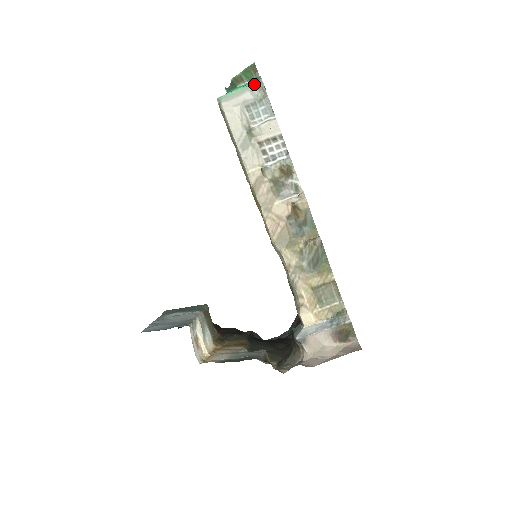
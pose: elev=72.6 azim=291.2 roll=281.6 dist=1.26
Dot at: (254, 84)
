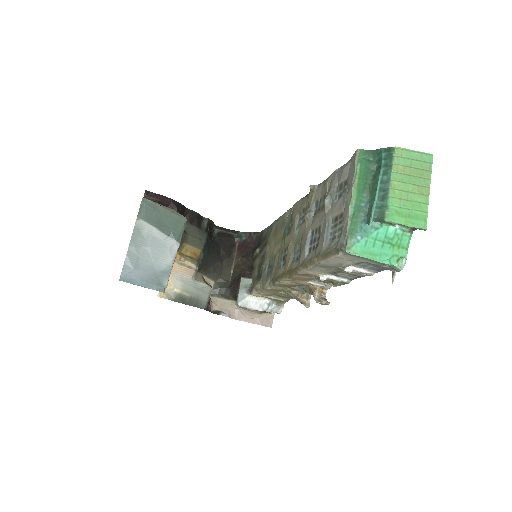
Dot at: (391, 265)
